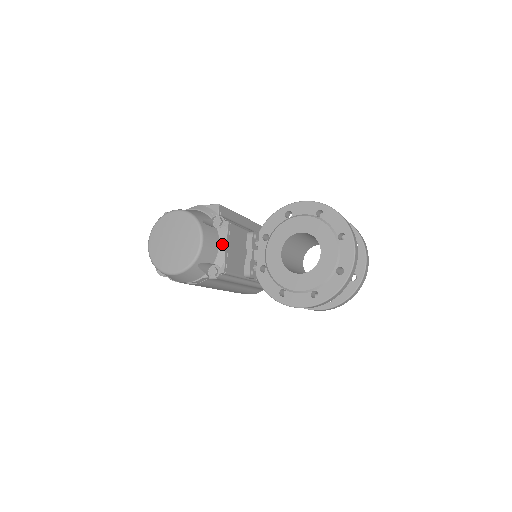
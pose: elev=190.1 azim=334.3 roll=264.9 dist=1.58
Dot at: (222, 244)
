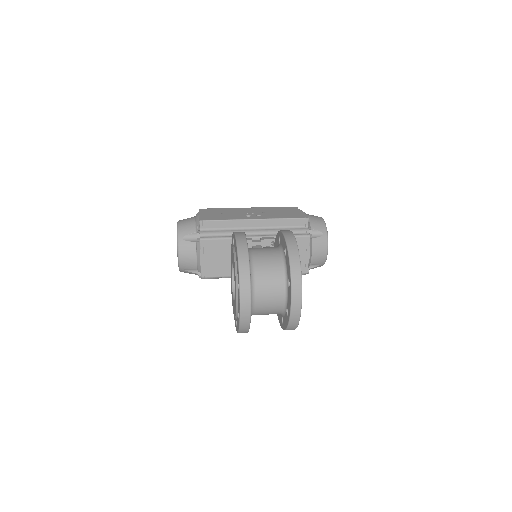
Dot at: (198, 256)
